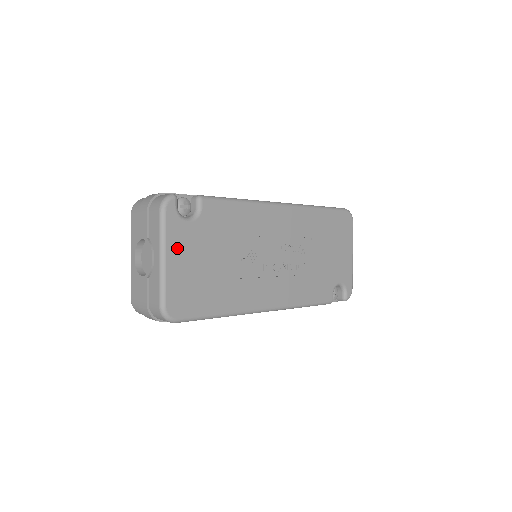
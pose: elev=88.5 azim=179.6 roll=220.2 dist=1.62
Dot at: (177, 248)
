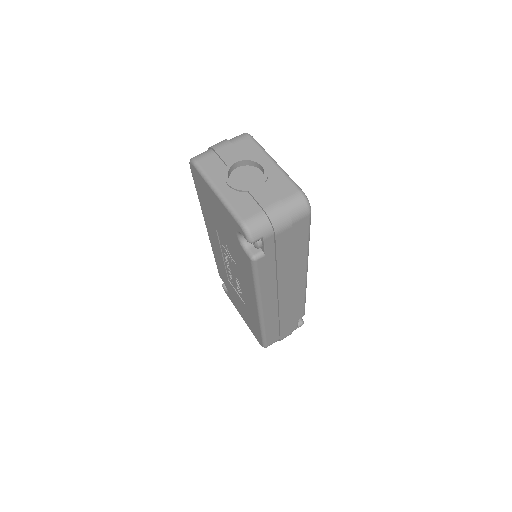
Dot at: occluded
